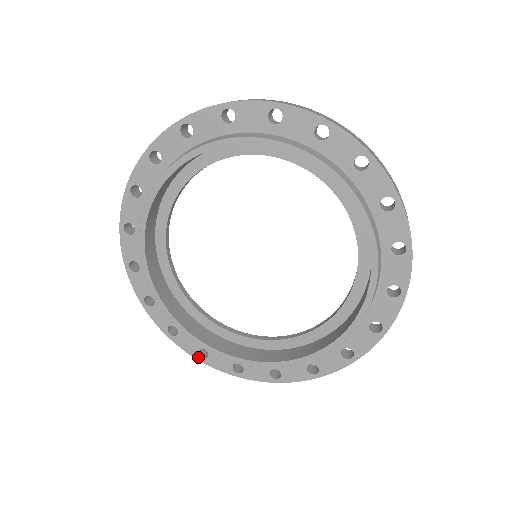
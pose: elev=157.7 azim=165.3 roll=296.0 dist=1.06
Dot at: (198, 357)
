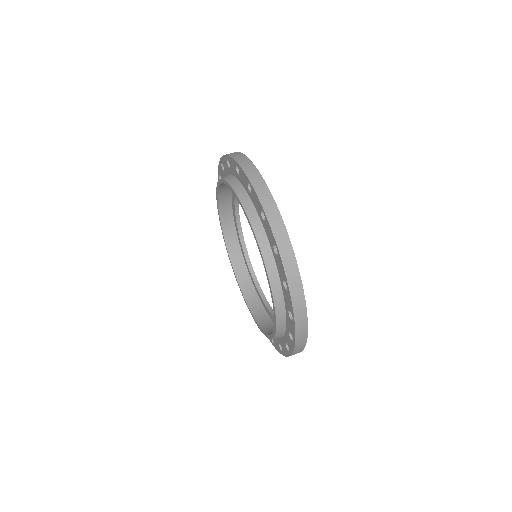
Dot at: occluded
